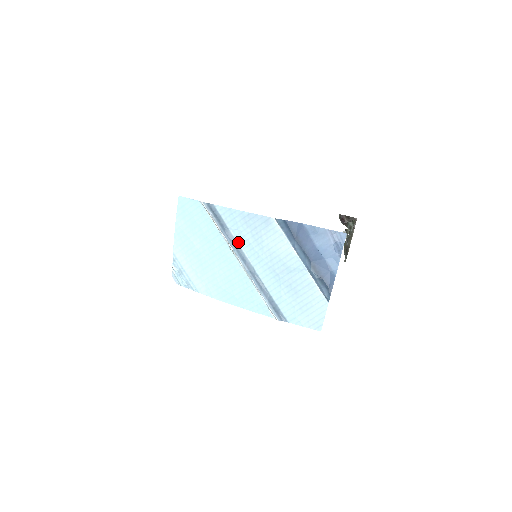
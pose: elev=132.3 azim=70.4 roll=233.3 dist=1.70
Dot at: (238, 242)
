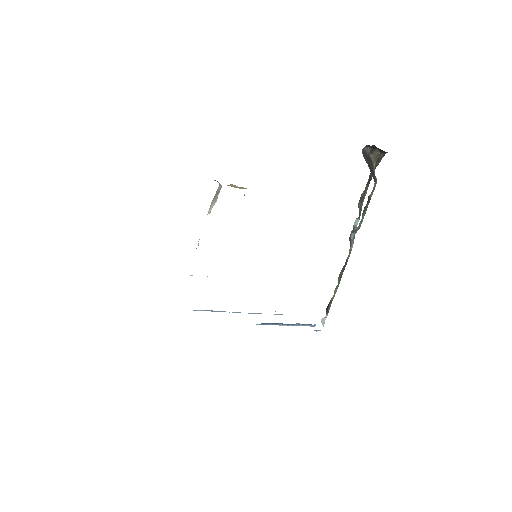
Dot at: occluded
